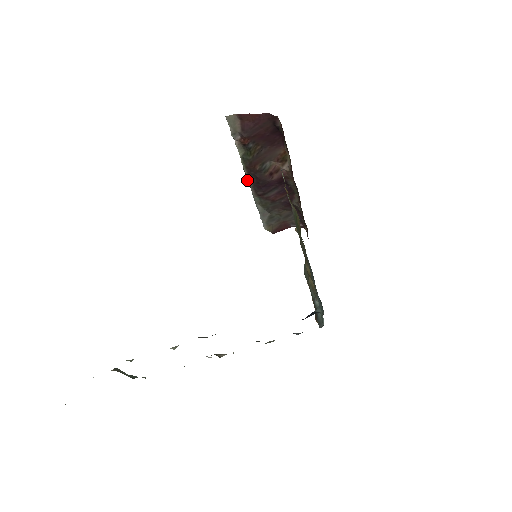
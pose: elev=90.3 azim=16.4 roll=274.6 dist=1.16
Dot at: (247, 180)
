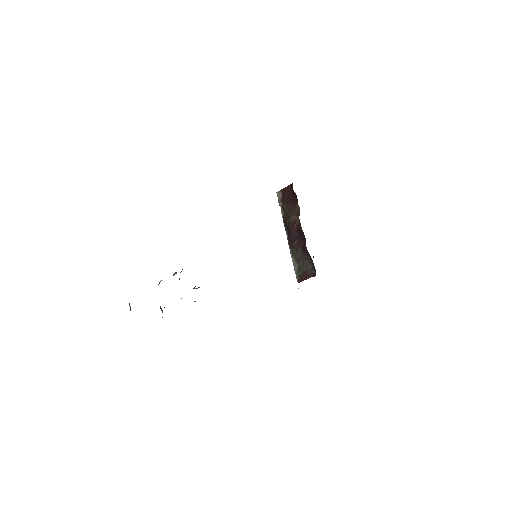
Dot at: (287, 237)
